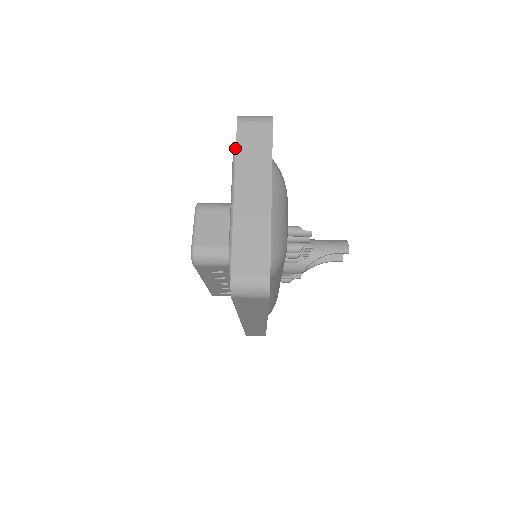
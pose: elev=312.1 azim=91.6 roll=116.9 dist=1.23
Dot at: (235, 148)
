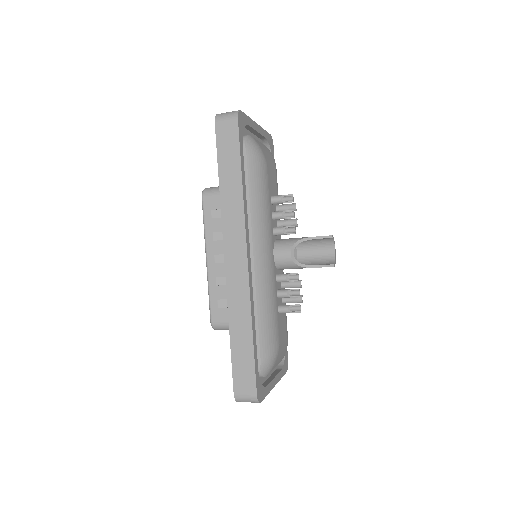
Dot at: occluded
